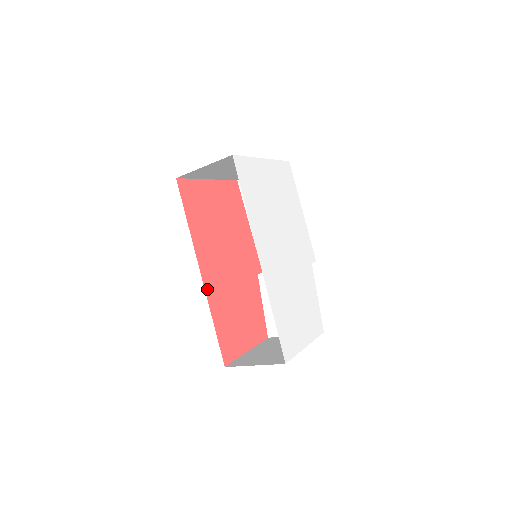
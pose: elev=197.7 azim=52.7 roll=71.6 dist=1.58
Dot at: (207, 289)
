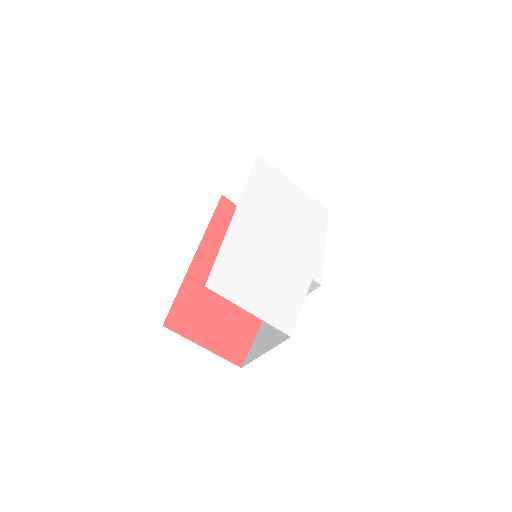
Dot at: (195, 264)
